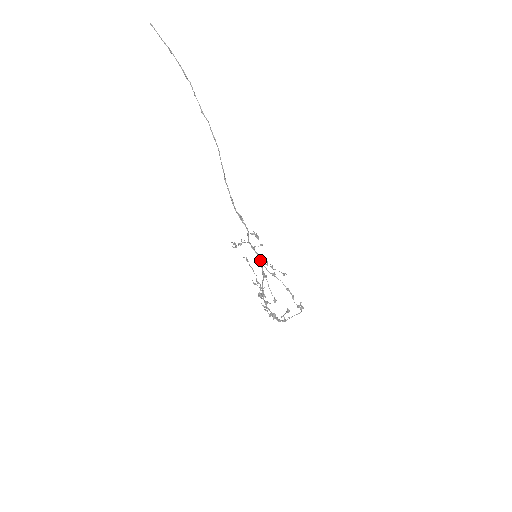
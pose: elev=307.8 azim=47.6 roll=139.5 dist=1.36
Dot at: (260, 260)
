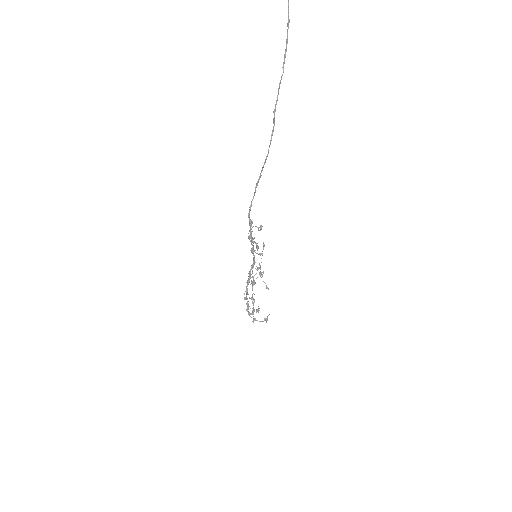
Dot at: (253, 263)
